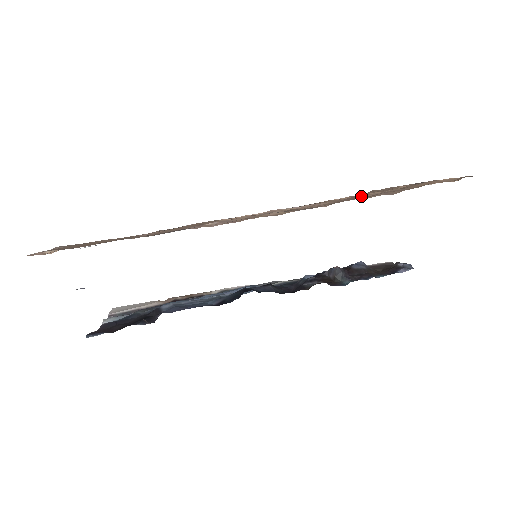
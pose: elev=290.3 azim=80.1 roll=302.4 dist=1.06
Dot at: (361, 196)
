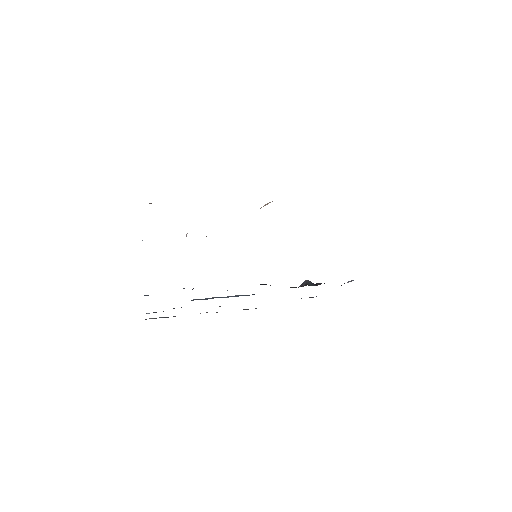
Dot at: occluded
